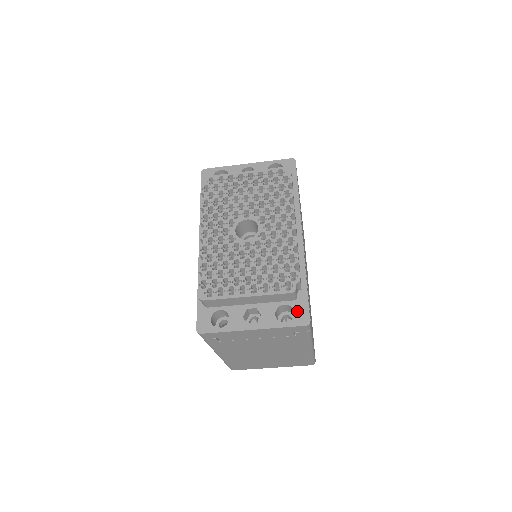
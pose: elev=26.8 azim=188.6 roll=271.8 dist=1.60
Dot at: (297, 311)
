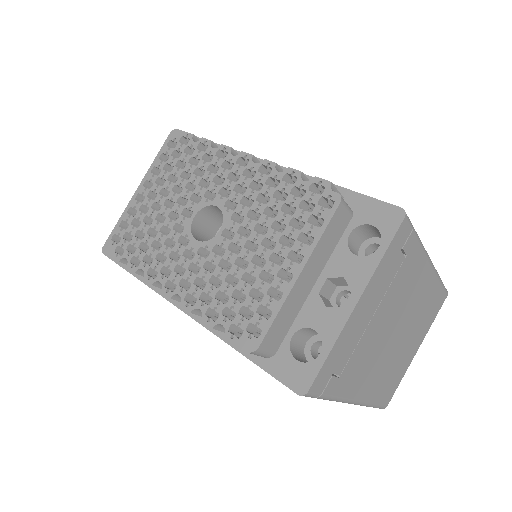
Dot at: (372, 220)
